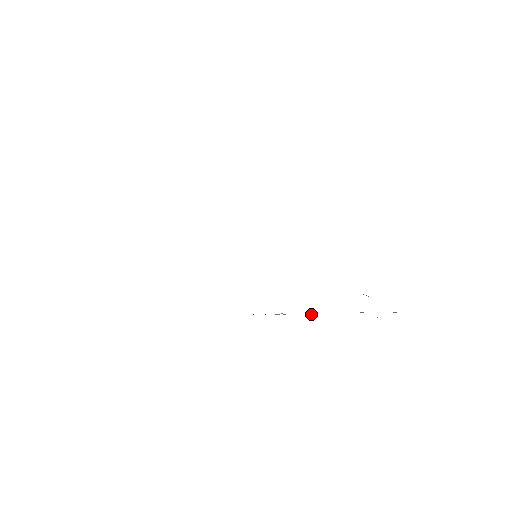
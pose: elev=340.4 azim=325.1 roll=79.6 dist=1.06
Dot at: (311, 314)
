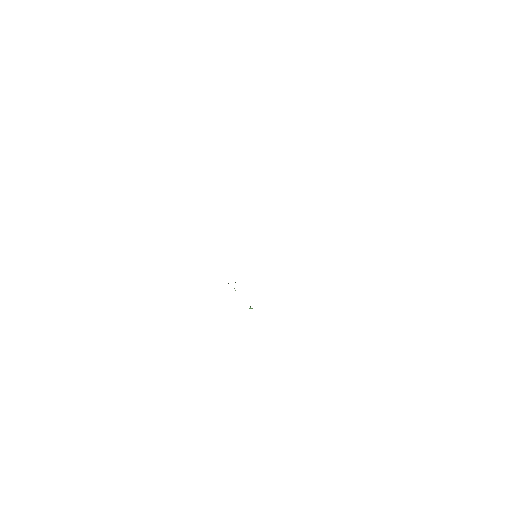
Dot at: occluded
